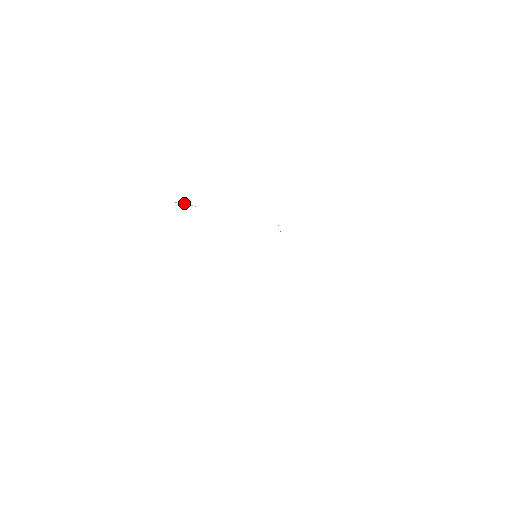
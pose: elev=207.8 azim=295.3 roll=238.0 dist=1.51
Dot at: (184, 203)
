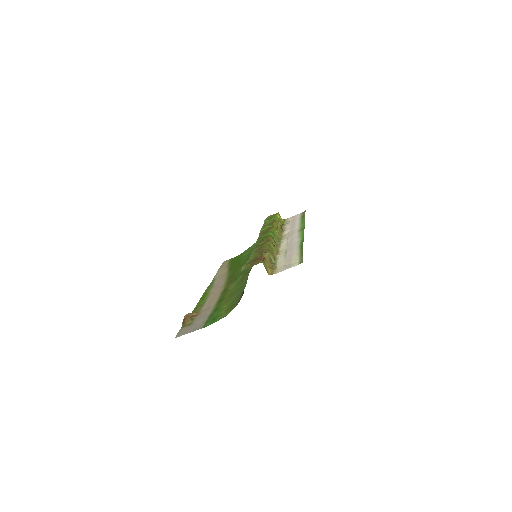
Dot at: (275, 260)
